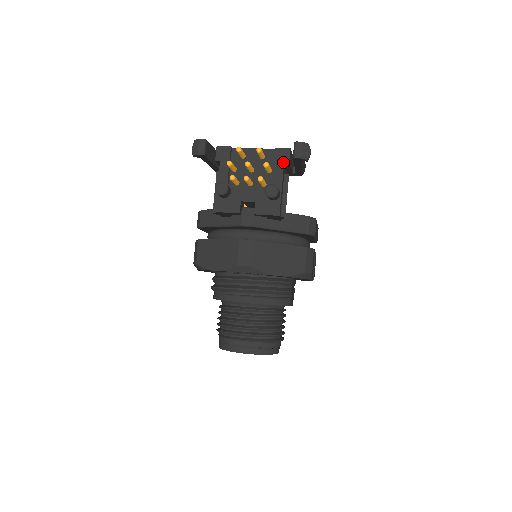
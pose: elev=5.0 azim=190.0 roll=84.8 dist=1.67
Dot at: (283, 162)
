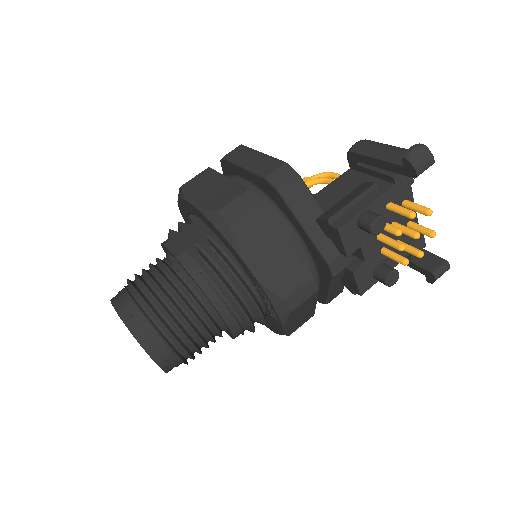
Dot at: occluded
